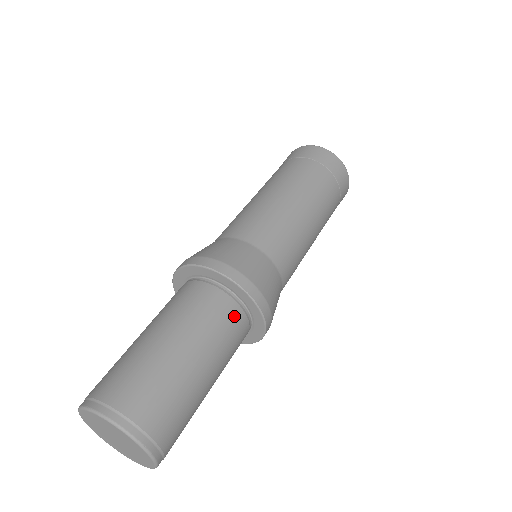
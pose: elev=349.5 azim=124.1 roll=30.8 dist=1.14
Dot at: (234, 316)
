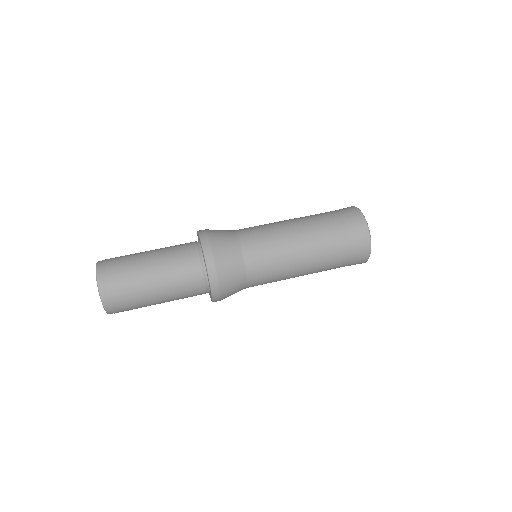
Dot at: (194, 270)
